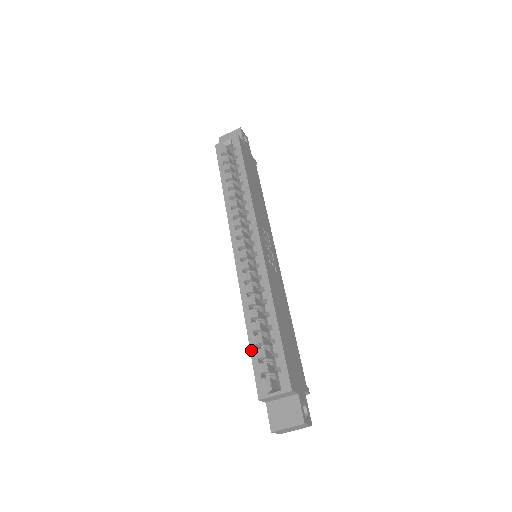
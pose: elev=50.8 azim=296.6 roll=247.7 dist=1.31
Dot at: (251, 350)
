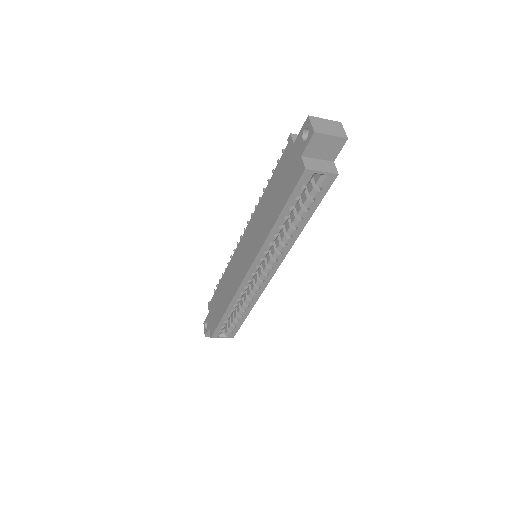
Dot at: (221, 322)
